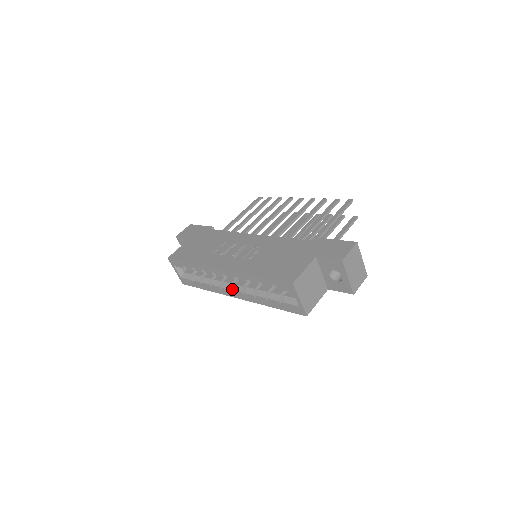
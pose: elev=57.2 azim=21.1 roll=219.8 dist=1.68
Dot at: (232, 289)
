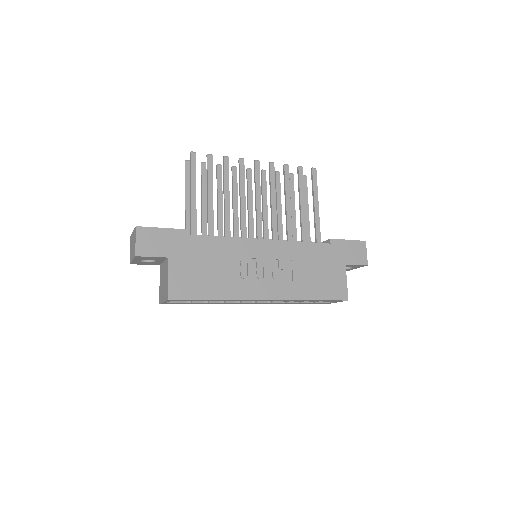
Dot at: (251, 301)
